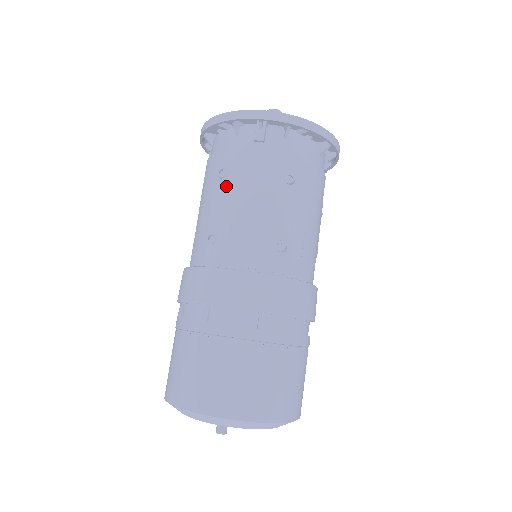
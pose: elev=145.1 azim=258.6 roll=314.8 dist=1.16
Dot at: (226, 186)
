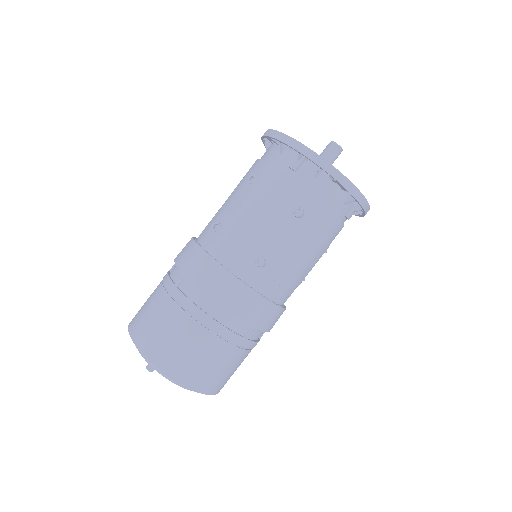
Dot at: (249, 192)
